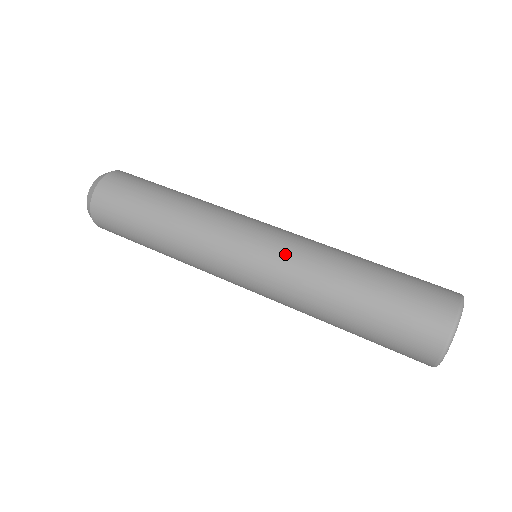
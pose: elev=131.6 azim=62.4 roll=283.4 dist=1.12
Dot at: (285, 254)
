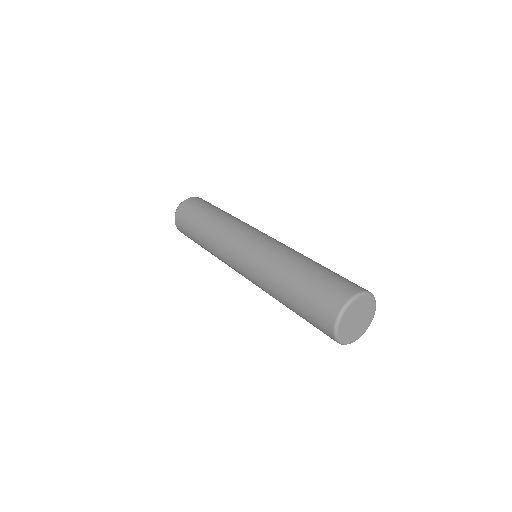
Dot at: (273, 243)
